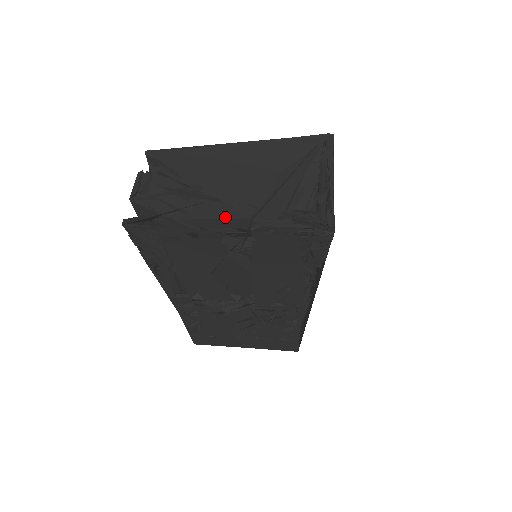
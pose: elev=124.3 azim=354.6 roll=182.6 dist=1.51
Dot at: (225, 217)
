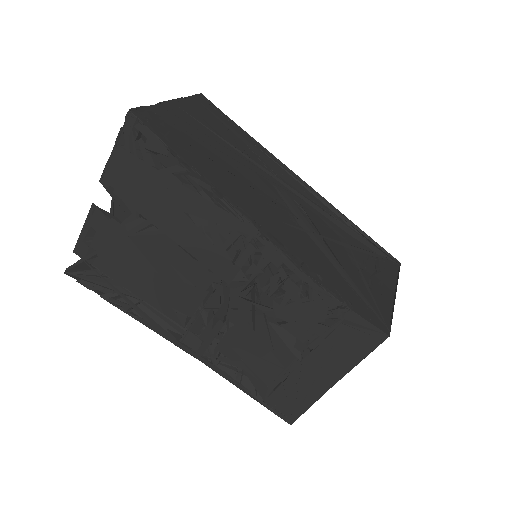
Dot at: (112, 204)
